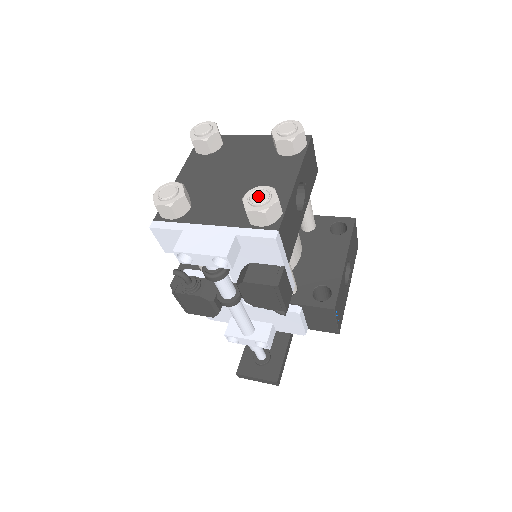
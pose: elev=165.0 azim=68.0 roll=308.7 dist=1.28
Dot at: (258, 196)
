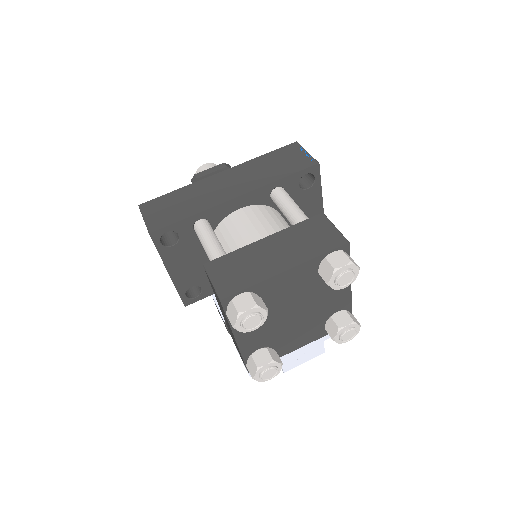
Dot at: (348, 336)
